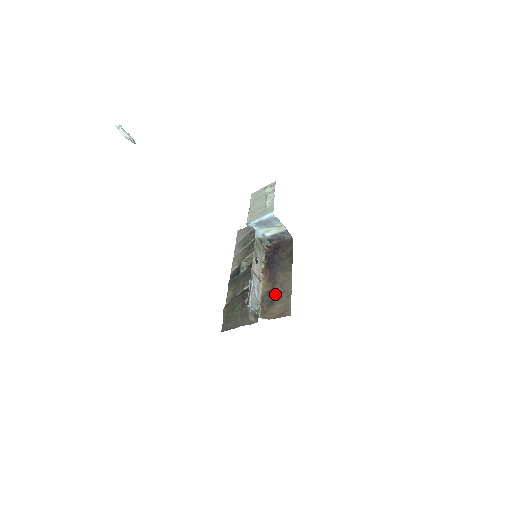
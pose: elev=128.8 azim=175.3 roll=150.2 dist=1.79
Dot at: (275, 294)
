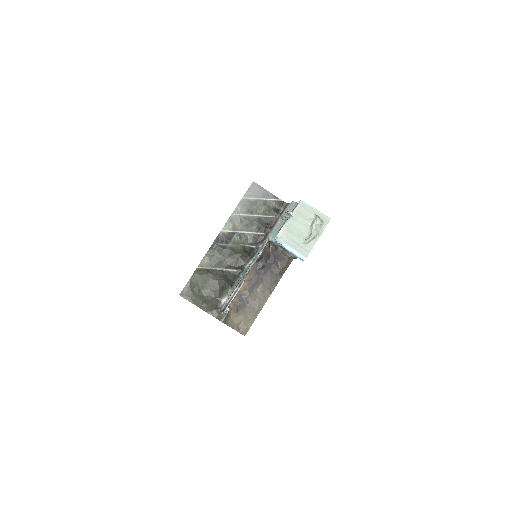
Dot at: (245, 303)
